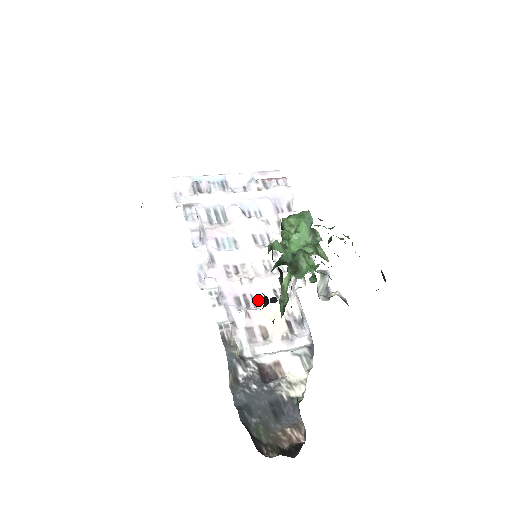
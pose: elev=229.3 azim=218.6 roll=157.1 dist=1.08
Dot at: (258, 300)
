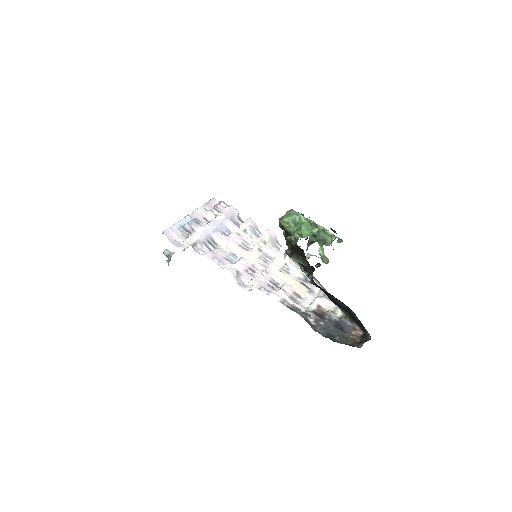
Dot at: (279, 280)
